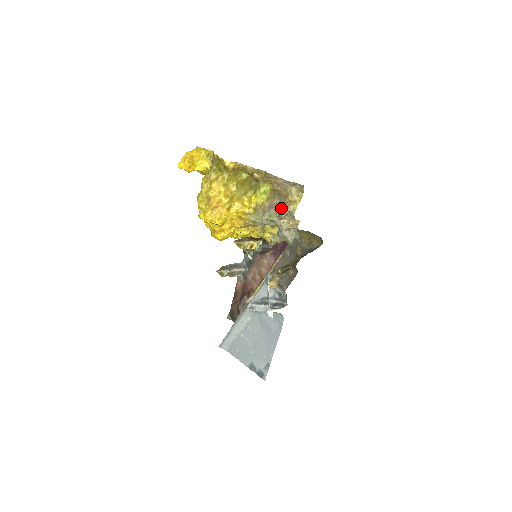
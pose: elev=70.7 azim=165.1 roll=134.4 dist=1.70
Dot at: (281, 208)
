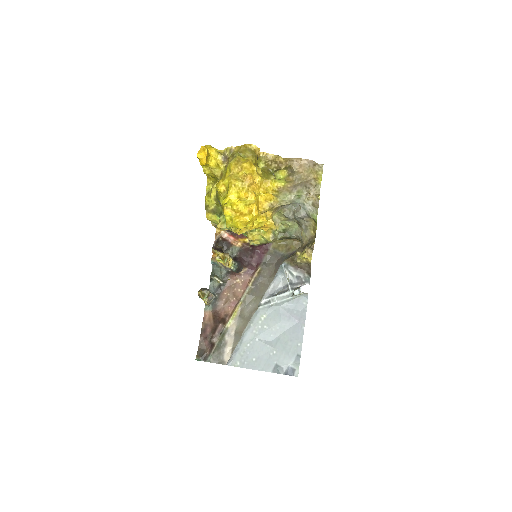
Dot at: (307, 184)
